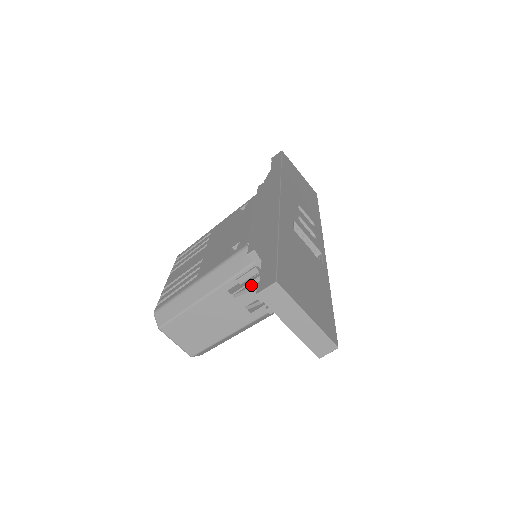
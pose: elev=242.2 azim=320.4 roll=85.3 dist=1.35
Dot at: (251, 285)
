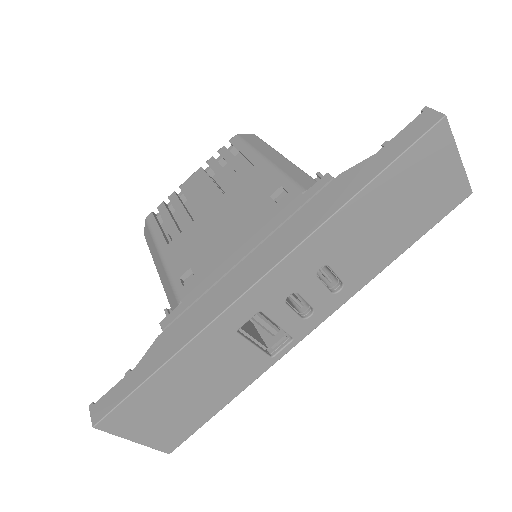
Dot at: occluded
